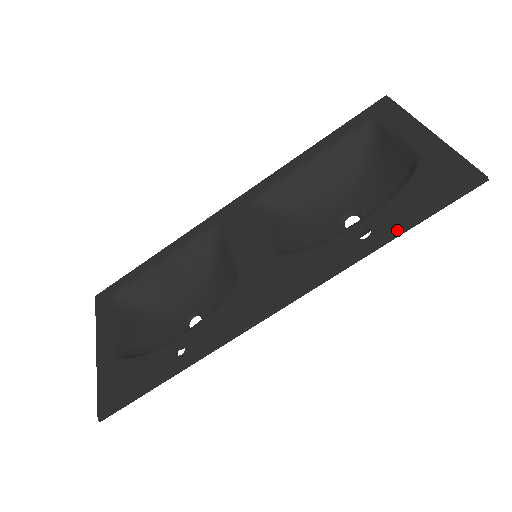
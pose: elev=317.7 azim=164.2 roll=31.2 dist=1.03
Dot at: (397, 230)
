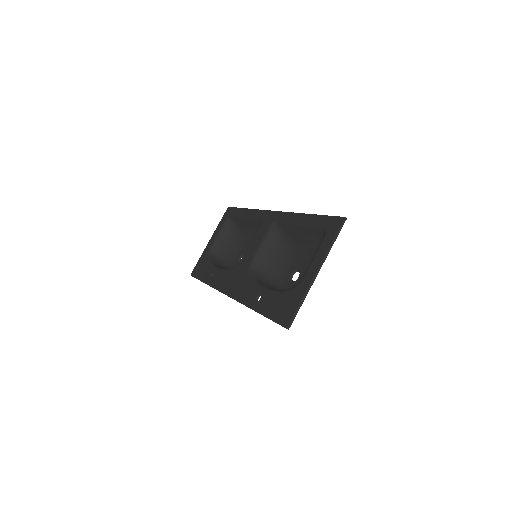
Dot at: (260, 311)
